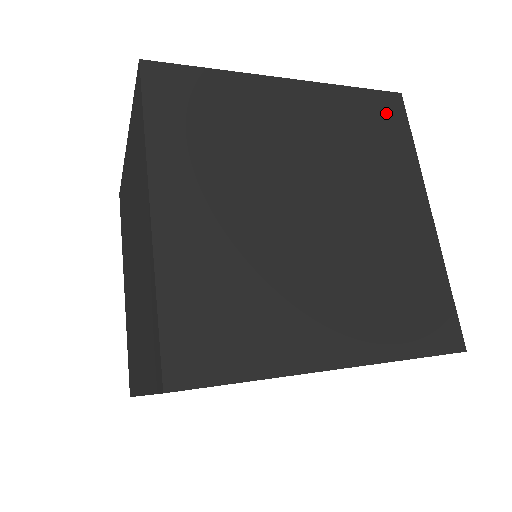
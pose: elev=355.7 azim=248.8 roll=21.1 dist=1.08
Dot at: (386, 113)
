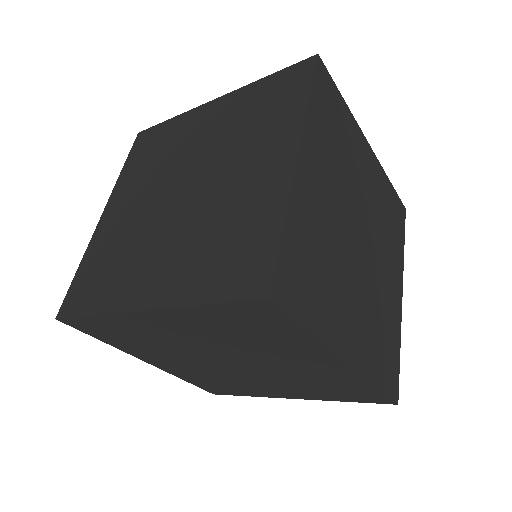
Dot at: (399, 214)
